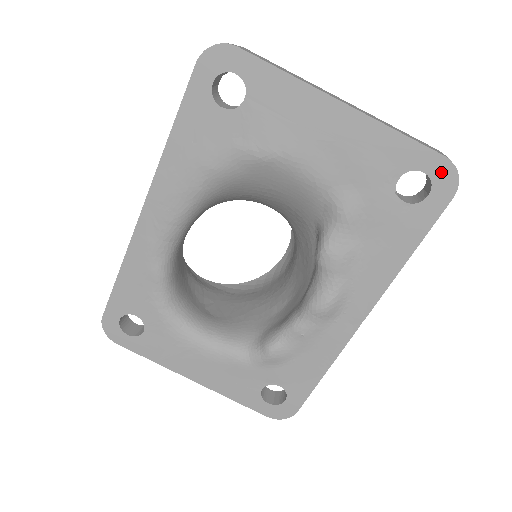
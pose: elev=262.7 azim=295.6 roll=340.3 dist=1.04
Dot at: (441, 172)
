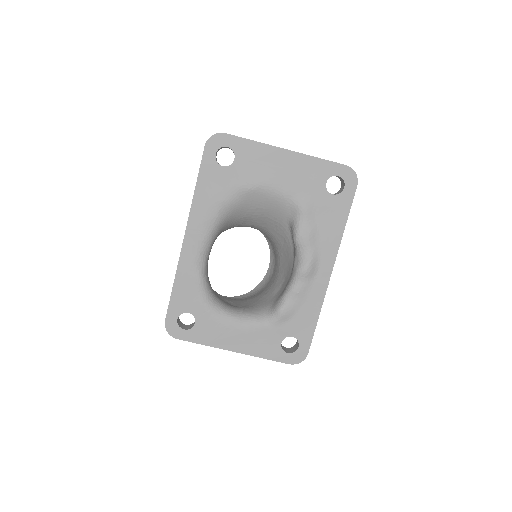
Dot at: (347, 174)
